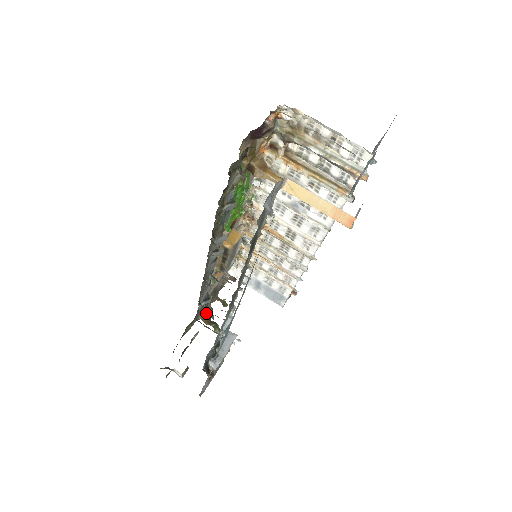
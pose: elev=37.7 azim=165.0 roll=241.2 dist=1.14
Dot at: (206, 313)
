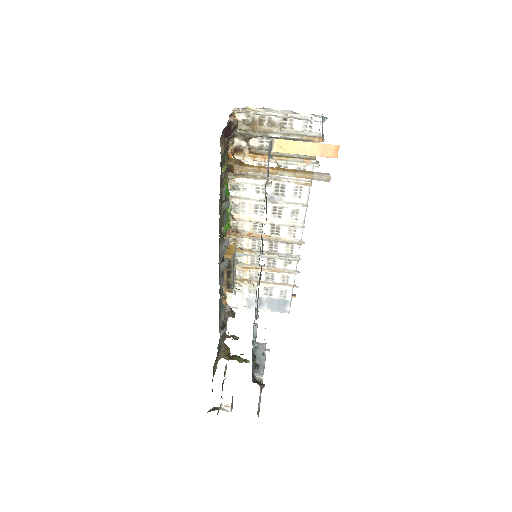
Dot at: (224, 351)
